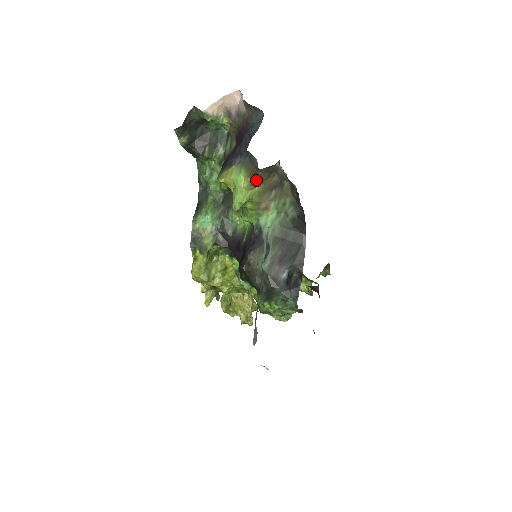
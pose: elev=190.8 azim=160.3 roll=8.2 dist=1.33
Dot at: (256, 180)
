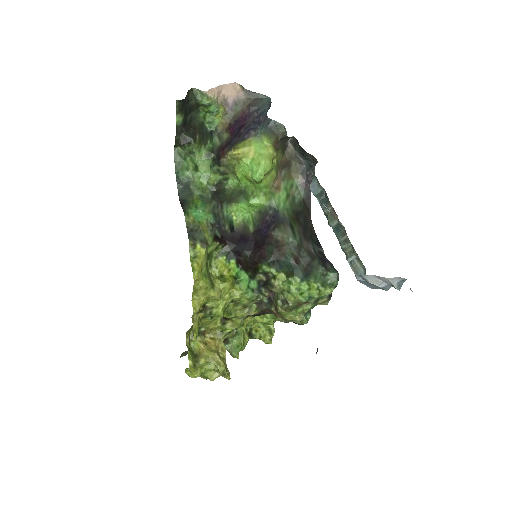
Dot at: (279, 148)
